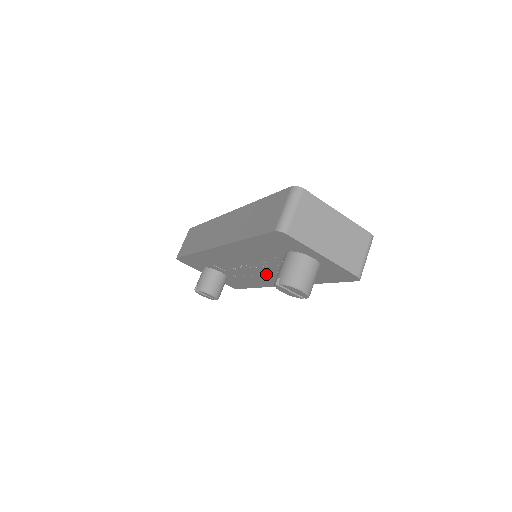
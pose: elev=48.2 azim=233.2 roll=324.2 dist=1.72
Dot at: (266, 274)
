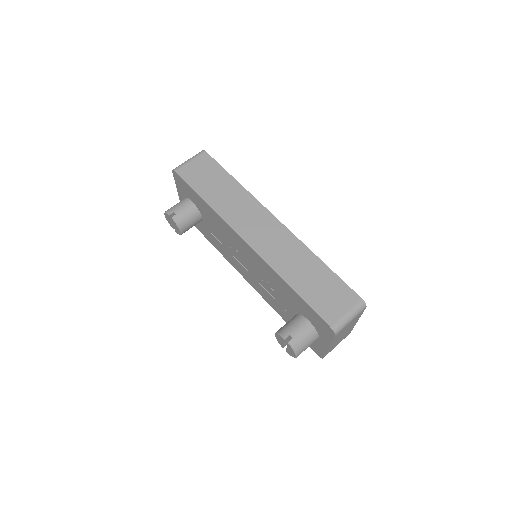
Dot at: (249, 273)
